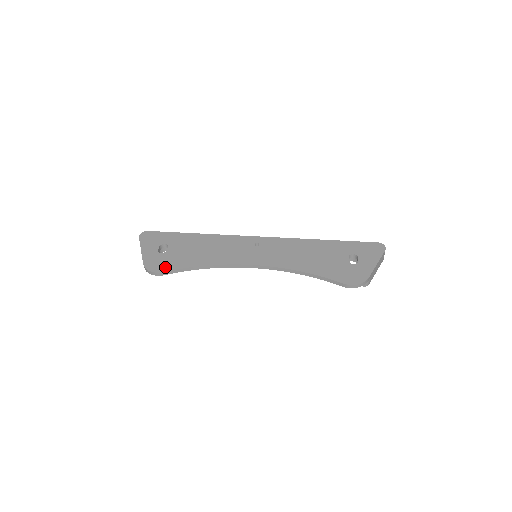
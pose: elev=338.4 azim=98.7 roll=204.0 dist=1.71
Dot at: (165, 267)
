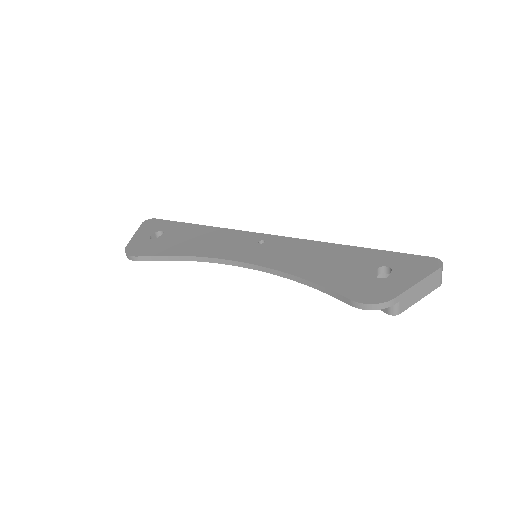
Dot at: (144, 252)
